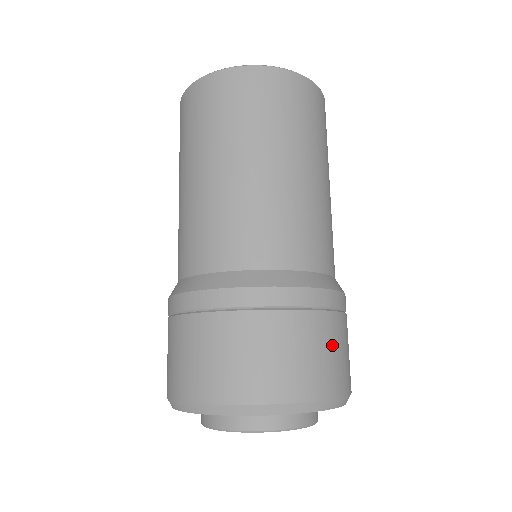
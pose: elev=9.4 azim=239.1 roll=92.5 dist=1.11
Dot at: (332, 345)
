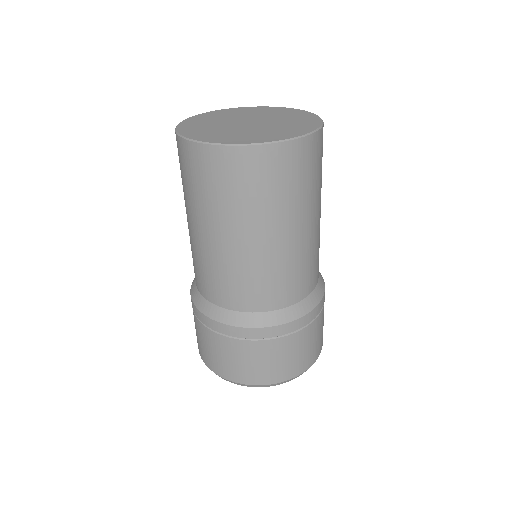
Dot at: (309, 343)
